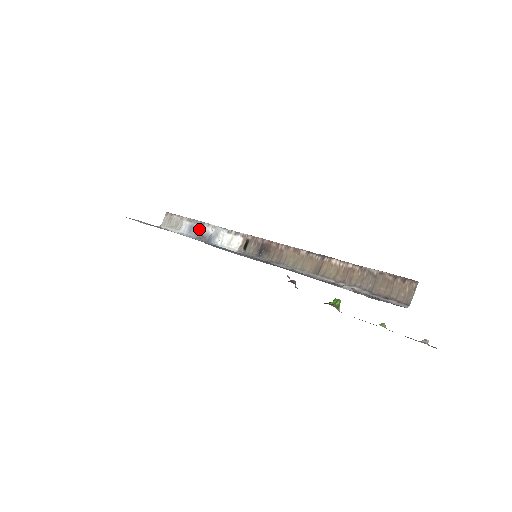
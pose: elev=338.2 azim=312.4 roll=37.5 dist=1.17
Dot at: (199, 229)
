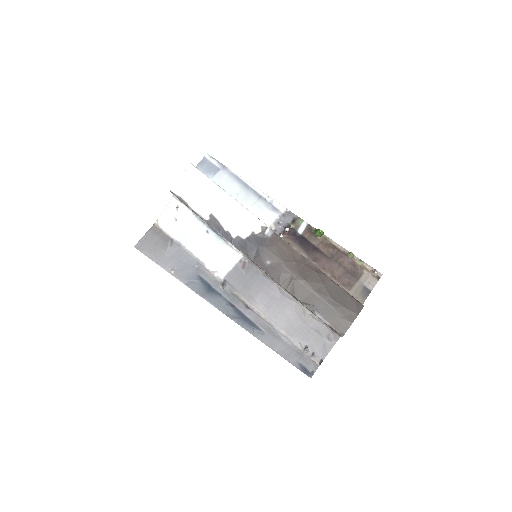
Dot at: (207, 223)
